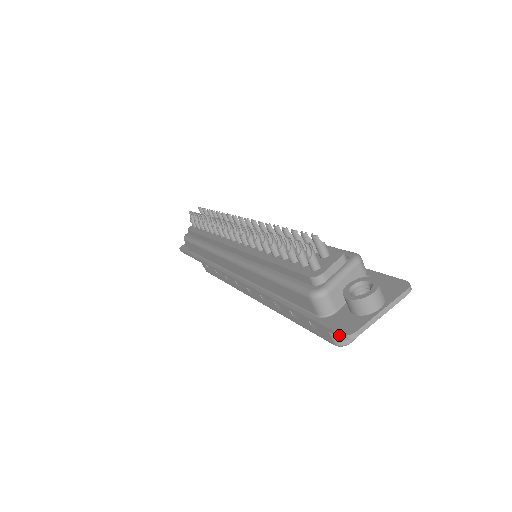
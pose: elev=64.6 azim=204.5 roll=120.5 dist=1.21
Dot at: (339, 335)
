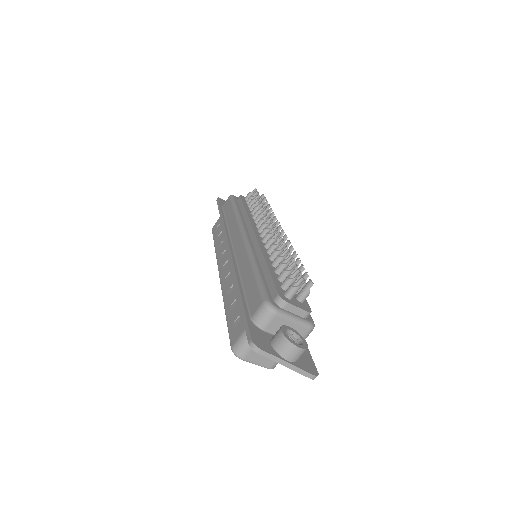
Dot at: (250, 339)
